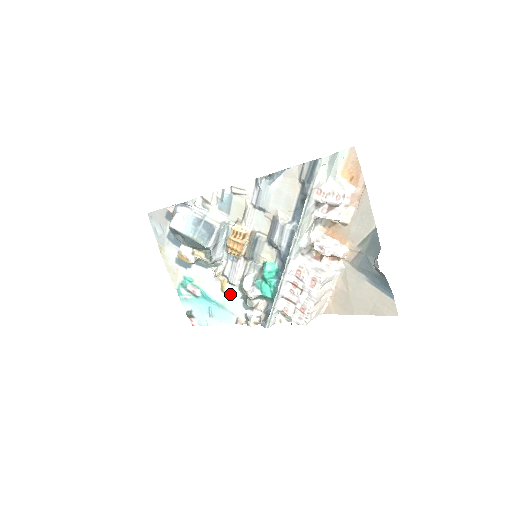
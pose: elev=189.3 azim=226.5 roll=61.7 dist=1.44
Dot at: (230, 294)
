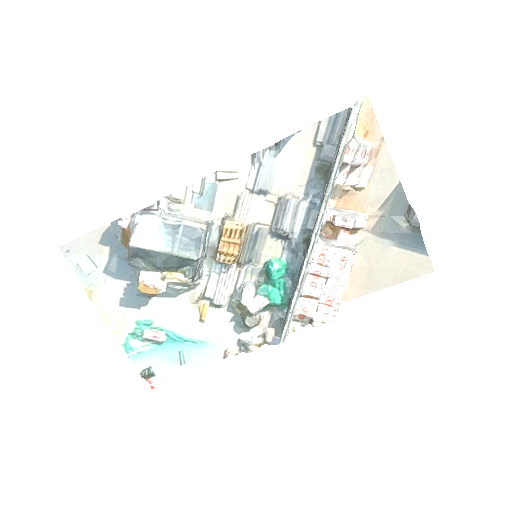
Dot at: (214, 321)
